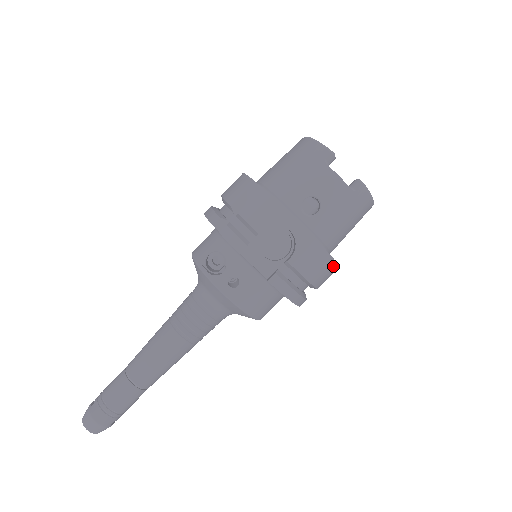
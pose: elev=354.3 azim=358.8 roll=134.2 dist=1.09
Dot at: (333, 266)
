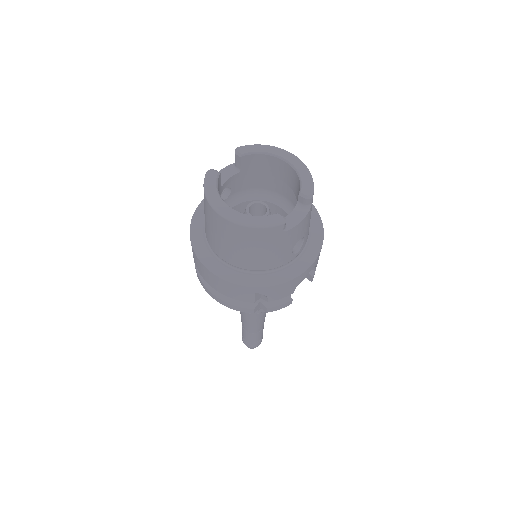
Dot at: (319, 219)
